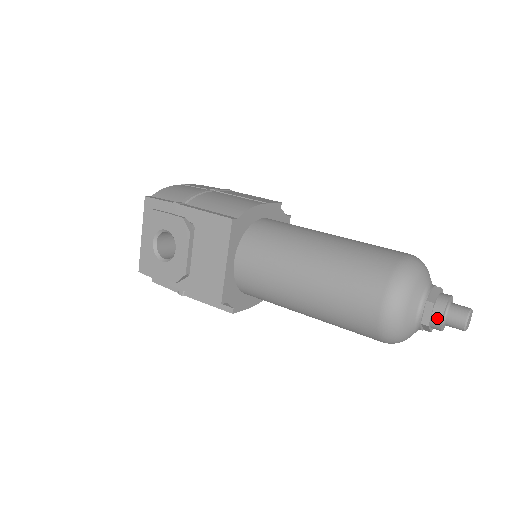
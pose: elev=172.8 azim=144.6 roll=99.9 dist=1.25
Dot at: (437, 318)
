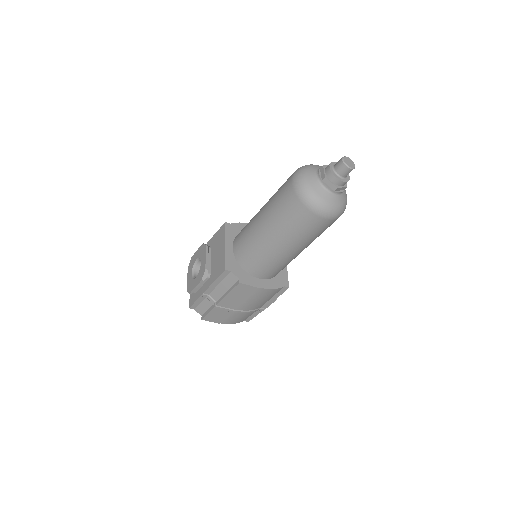
Dot at: (328, 170)
